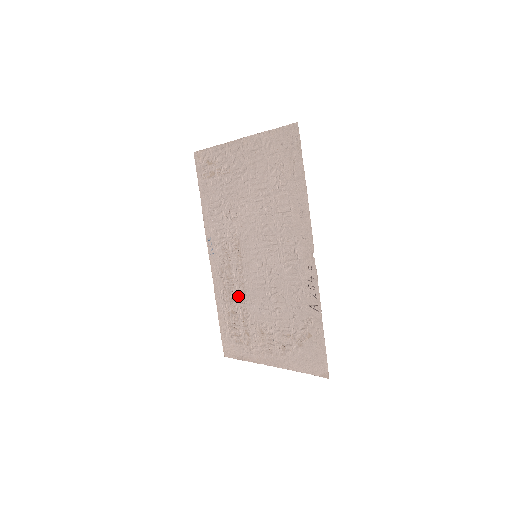
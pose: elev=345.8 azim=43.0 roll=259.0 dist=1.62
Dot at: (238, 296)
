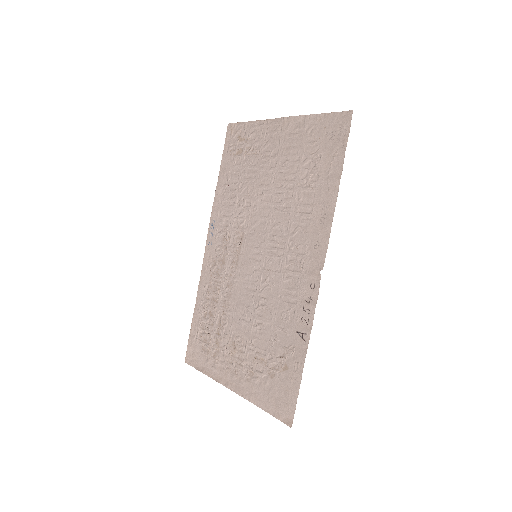
Dot at: (222, 297)
